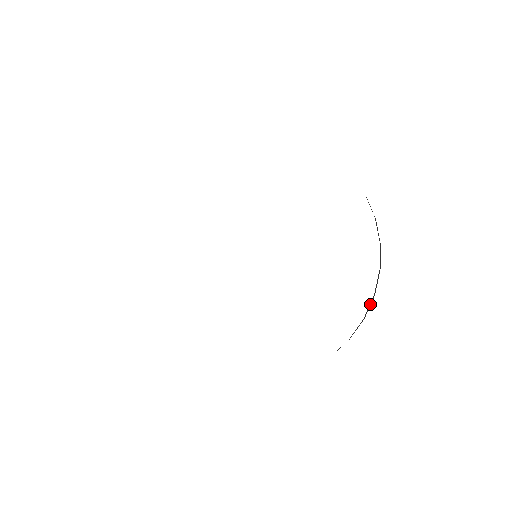
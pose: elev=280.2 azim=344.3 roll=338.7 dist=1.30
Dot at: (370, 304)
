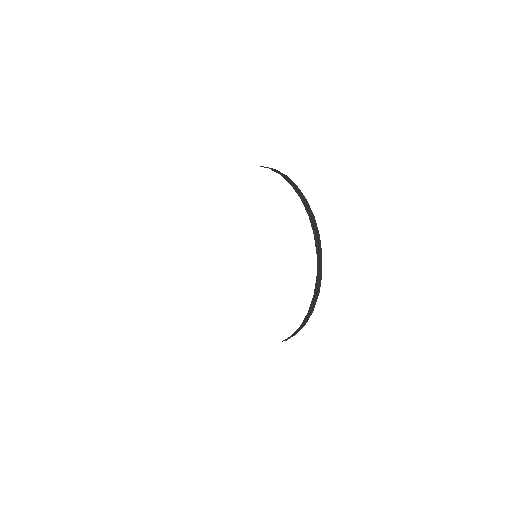
Dot at: (307, 206)
